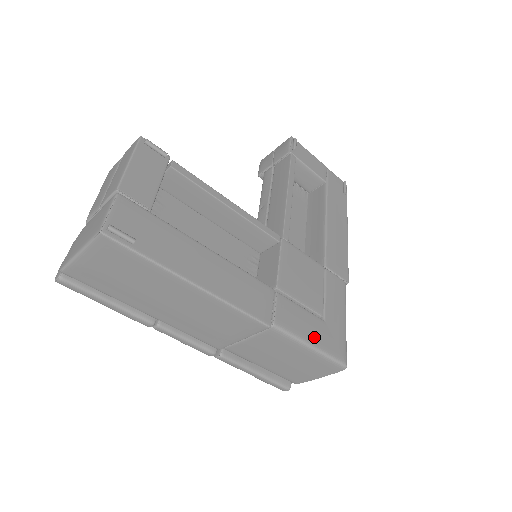
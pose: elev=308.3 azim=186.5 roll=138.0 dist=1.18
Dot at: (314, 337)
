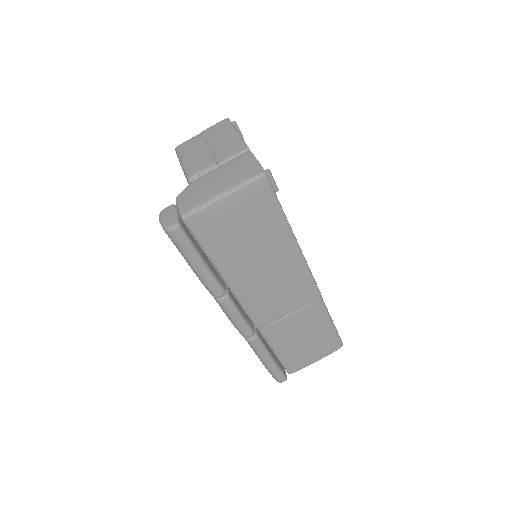
Dot at: occluded
